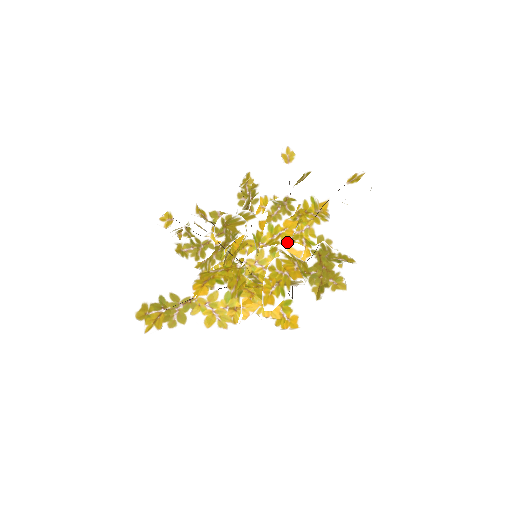
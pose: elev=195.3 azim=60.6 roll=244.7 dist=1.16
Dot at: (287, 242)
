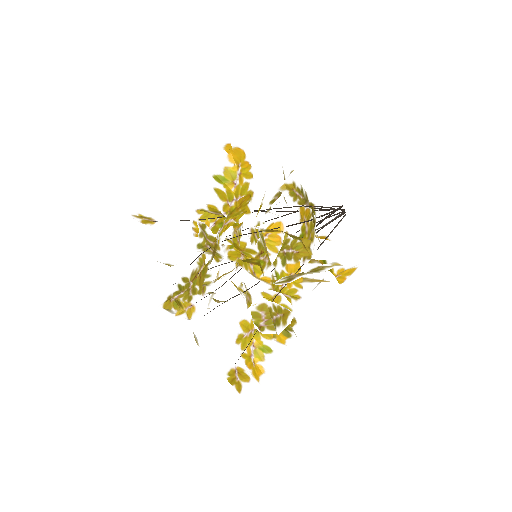
Dot at: occluded
